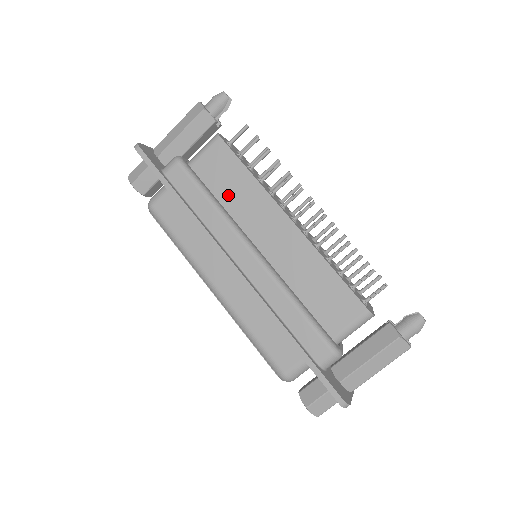
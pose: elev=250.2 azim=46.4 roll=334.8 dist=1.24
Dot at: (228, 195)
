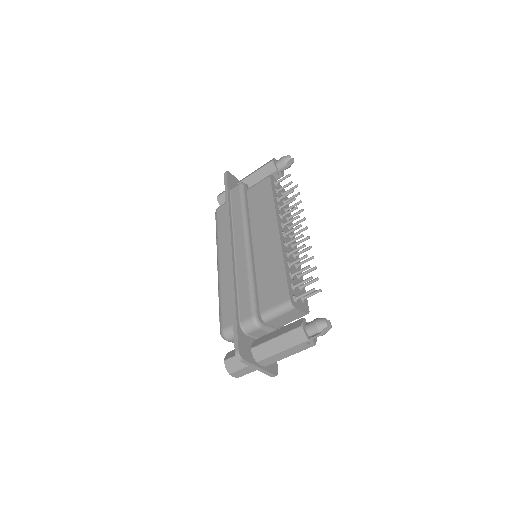
Dot at: (256, 210)
